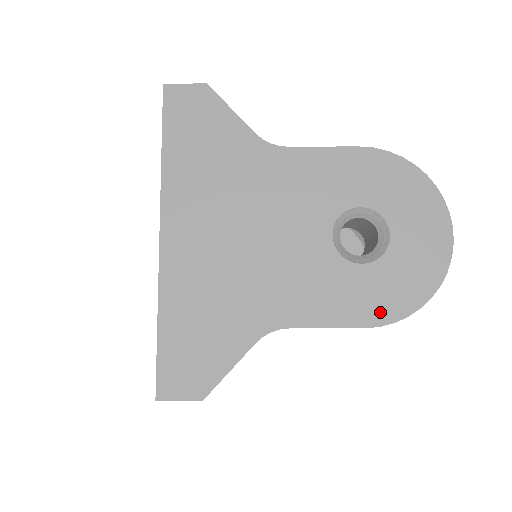
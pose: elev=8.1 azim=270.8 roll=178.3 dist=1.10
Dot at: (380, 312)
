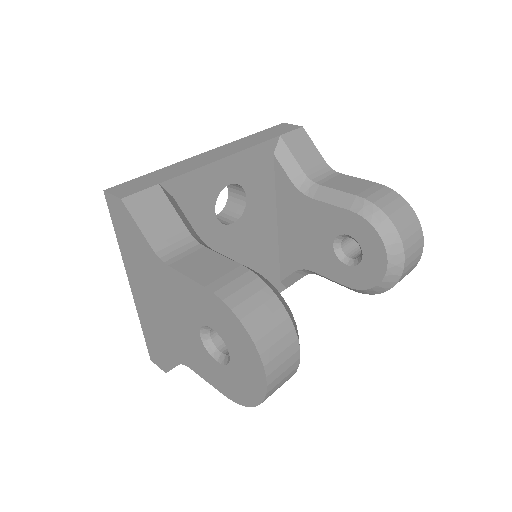
Dot at: (229, 393)
